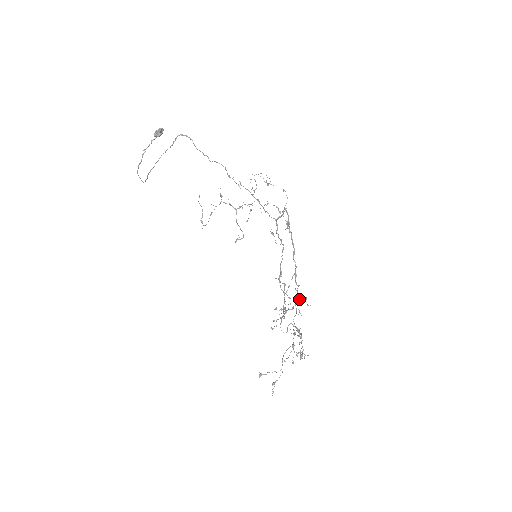
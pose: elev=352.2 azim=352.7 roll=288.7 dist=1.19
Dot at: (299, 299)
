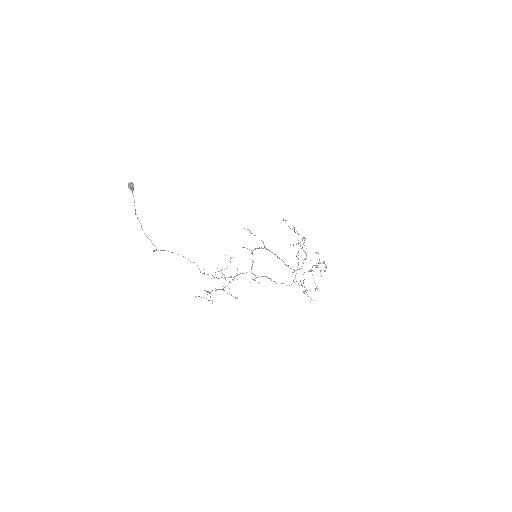
Dot at: occluded
